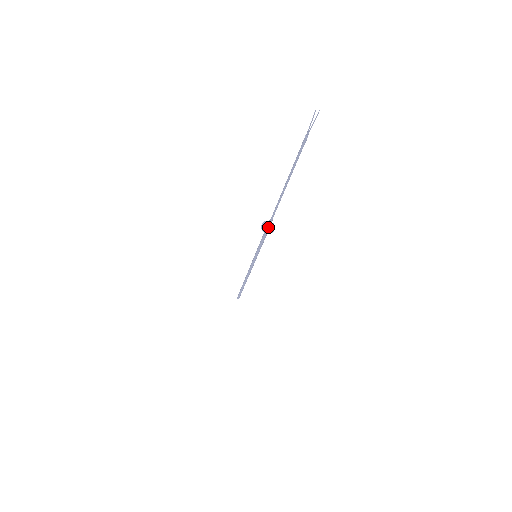
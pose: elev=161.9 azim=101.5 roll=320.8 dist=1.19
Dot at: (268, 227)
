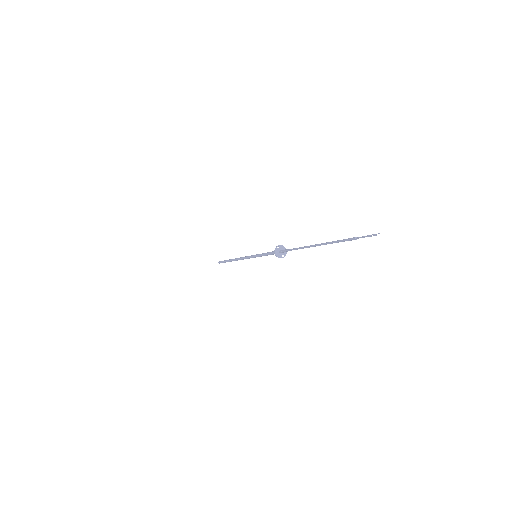
Dot at: (282, 253)
